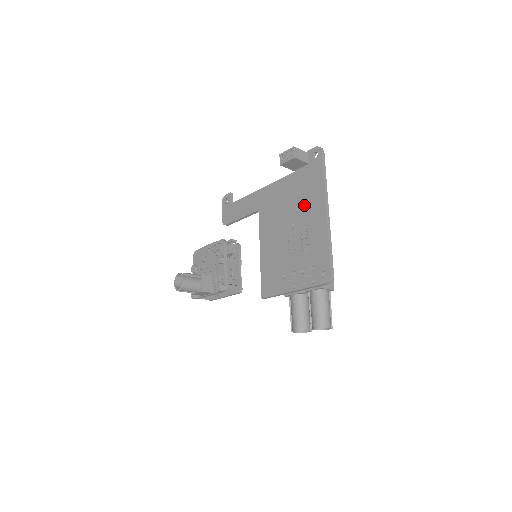
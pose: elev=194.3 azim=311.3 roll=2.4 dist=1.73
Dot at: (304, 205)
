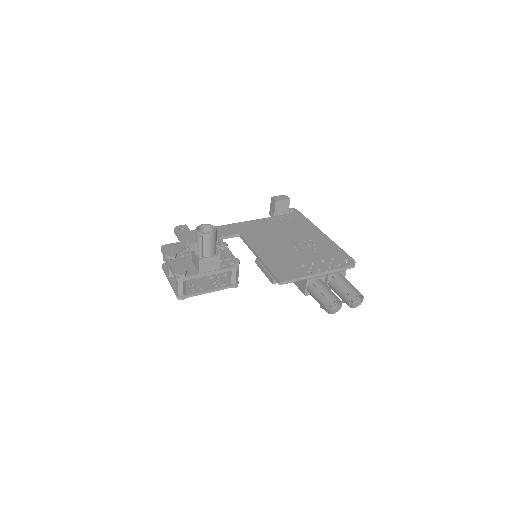
Dot at: (298, 230)
